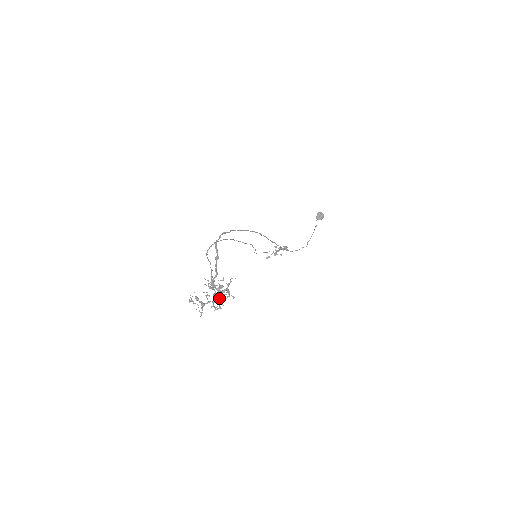
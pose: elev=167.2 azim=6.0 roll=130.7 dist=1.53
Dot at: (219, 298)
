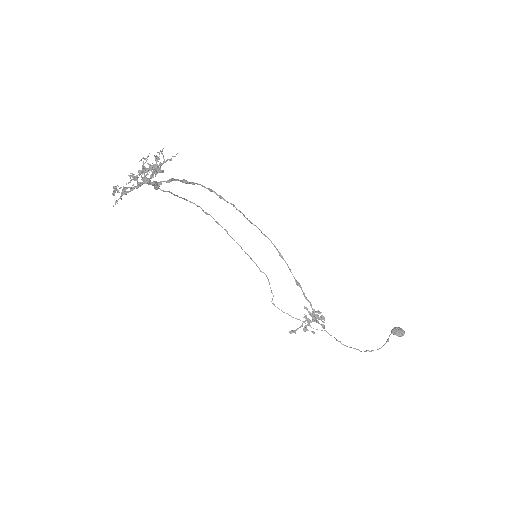
Dot at: (145, 177)
